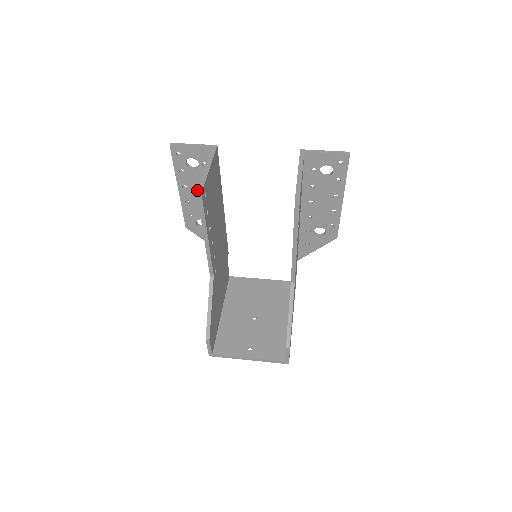
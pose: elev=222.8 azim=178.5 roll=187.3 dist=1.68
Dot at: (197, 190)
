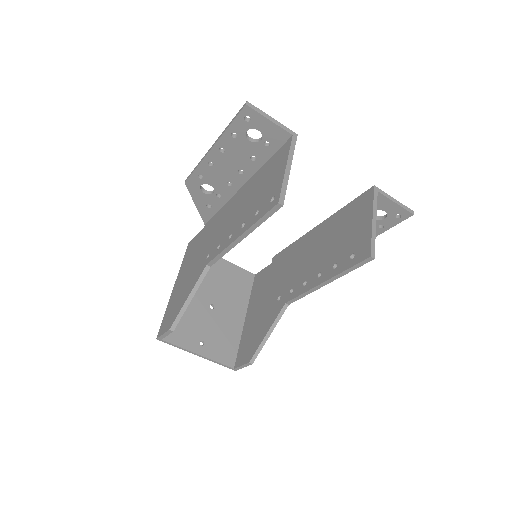
Dot at: (234, 160)
